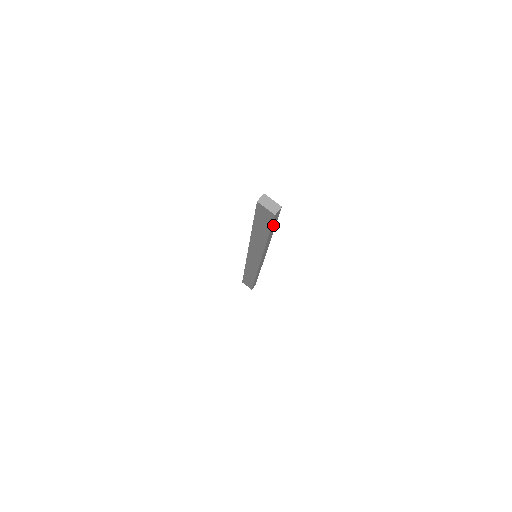
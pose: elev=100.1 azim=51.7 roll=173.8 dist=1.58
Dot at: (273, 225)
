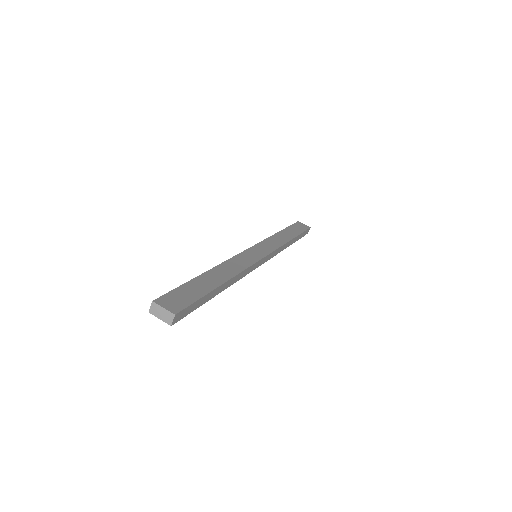
Dot at: (198, 304)
